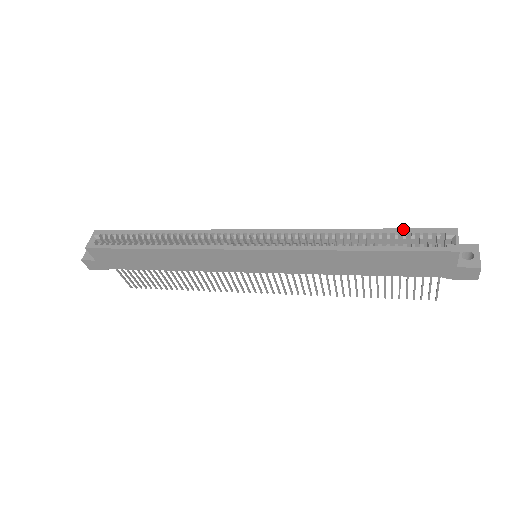
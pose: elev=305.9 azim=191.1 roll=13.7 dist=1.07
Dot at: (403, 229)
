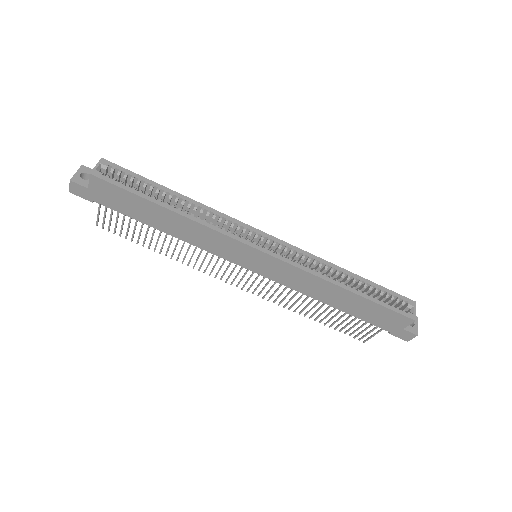
Dot at: (382, 287)
